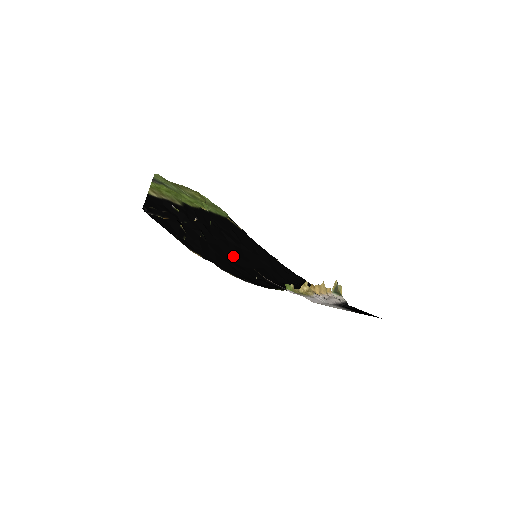
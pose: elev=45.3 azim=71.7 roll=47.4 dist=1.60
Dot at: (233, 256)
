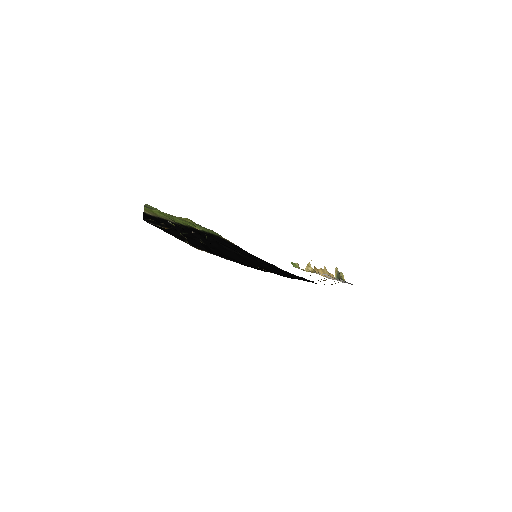
Dot at: (235, 257)
